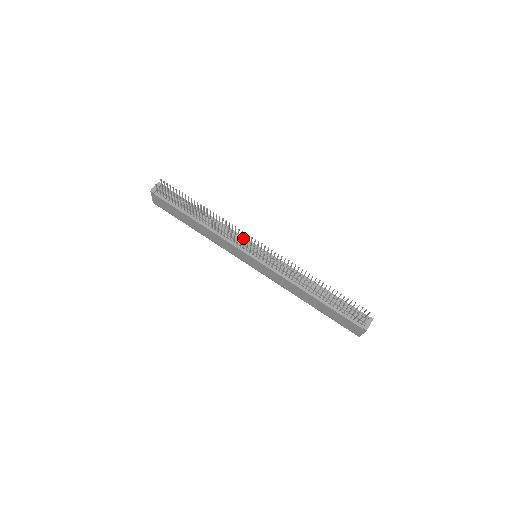
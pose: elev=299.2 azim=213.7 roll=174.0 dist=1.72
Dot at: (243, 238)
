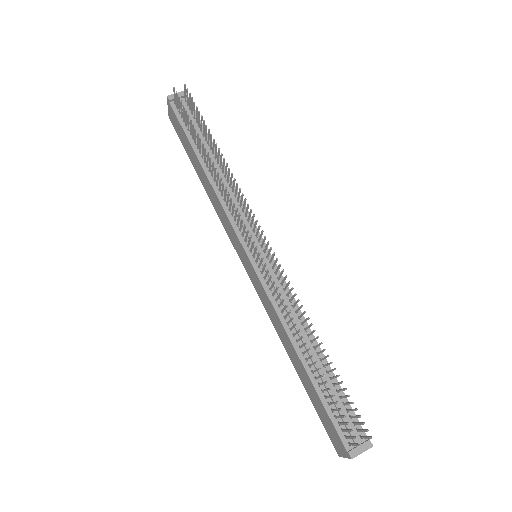
Dot at: occluded
